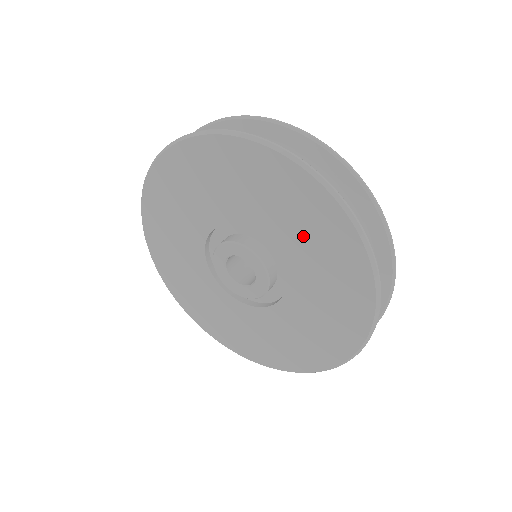
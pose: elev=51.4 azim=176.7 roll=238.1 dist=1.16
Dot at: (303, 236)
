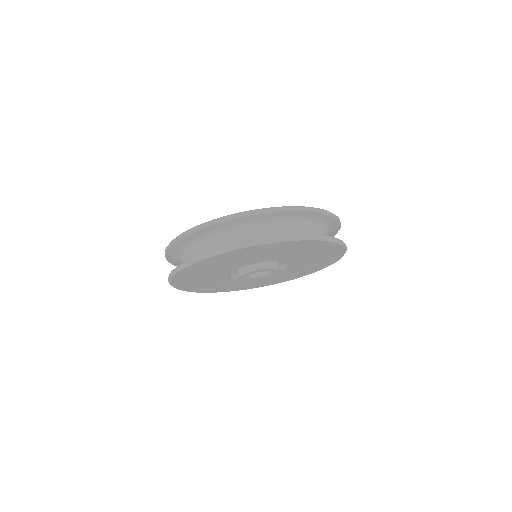
Dot at: (243, 259)
